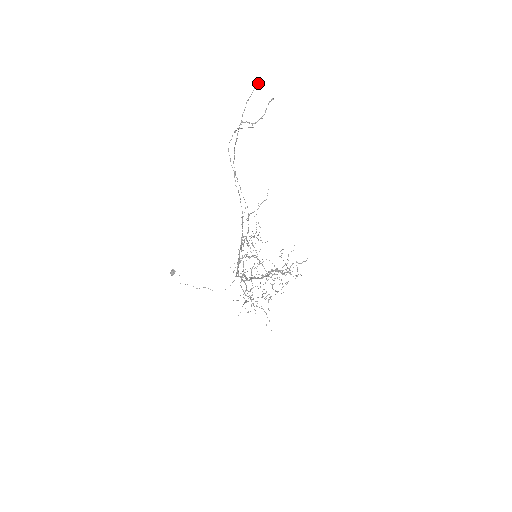
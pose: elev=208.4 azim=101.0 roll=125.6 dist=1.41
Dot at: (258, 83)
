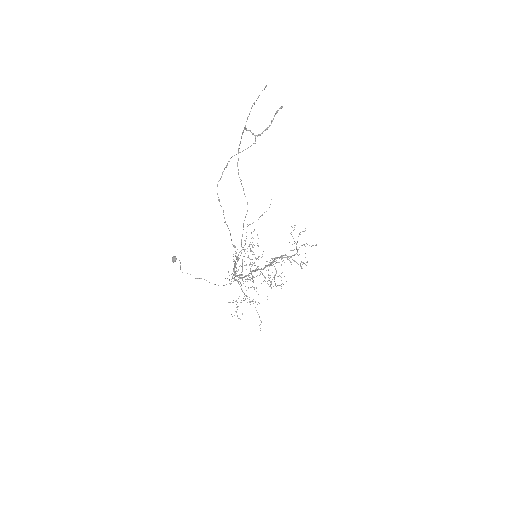
Dot at: (266, 86)
